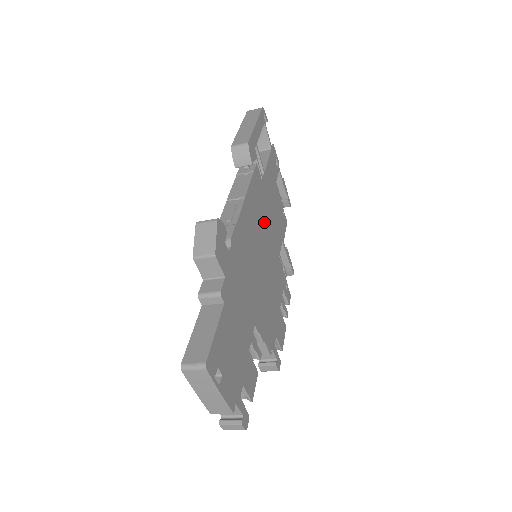
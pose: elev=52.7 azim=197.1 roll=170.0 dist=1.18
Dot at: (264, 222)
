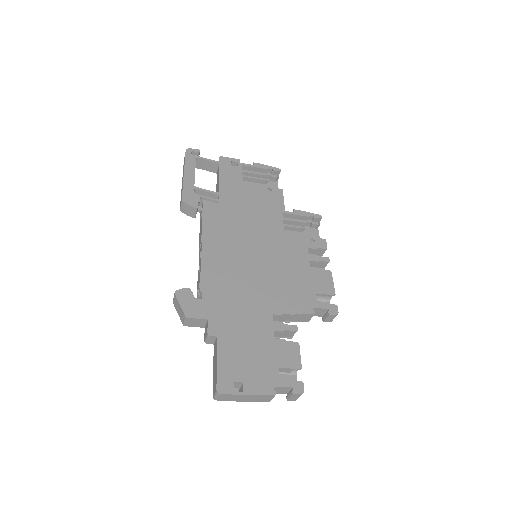
Dot at: (242, 229)
